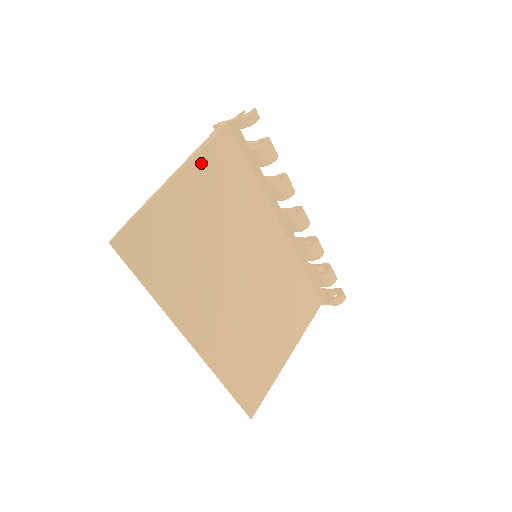
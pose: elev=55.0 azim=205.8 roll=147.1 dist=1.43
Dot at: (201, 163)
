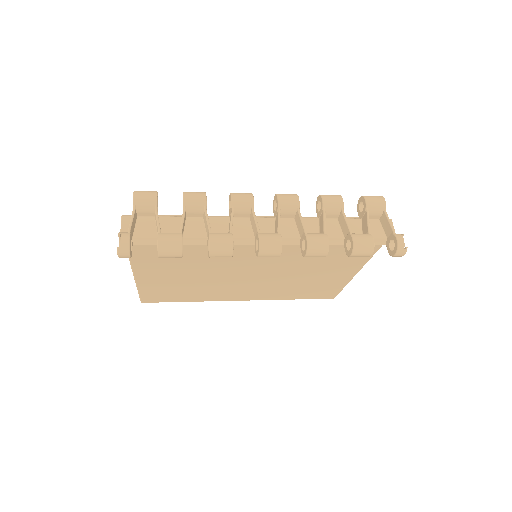
Dot at: (139, 260)
